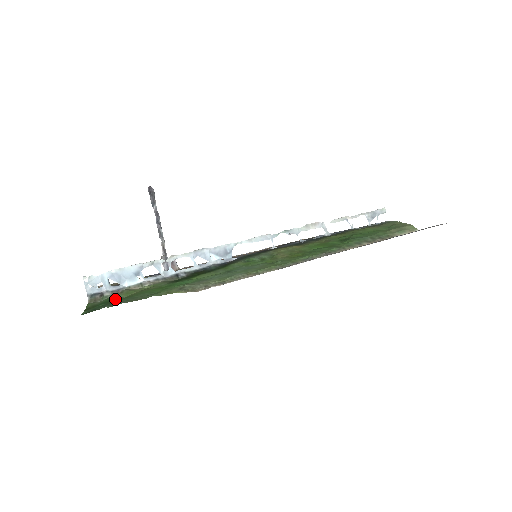
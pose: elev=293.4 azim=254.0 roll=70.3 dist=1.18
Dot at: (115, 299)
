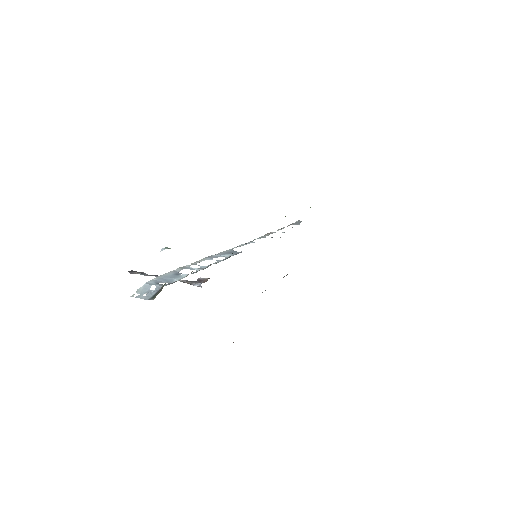
Dot at: occluded
